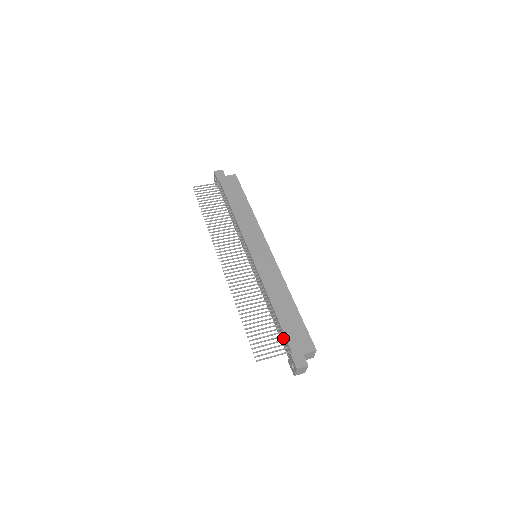
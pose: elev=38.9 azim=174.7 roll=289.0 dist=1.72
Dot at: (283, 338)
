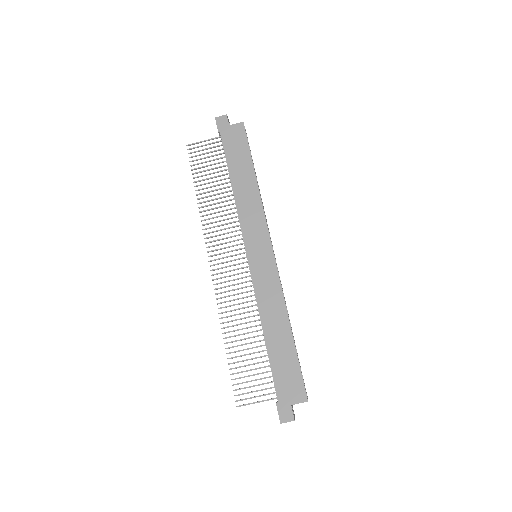
Dot at: occluded
